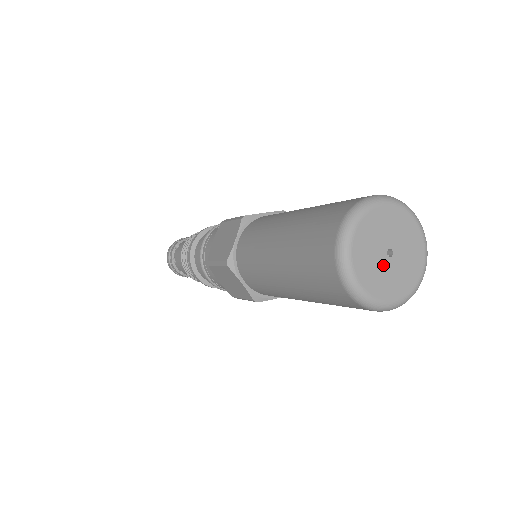
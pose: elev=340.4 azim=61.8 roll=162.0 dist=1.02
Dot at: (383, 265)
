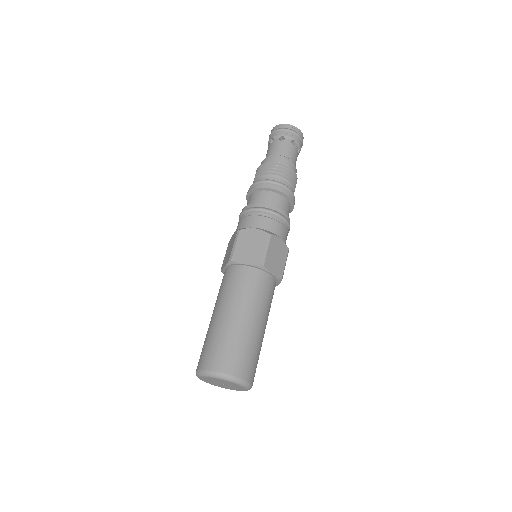
Dot at: (219, 384)
